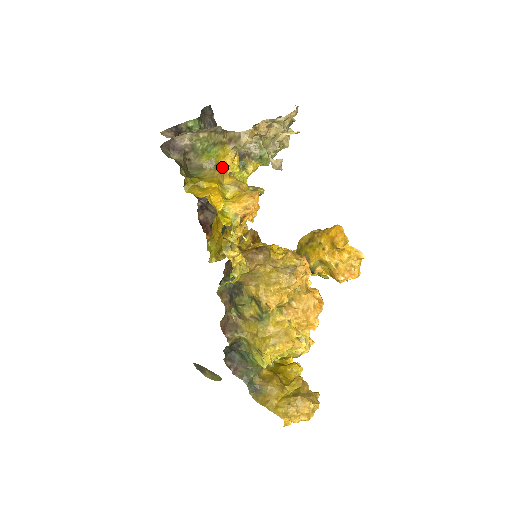
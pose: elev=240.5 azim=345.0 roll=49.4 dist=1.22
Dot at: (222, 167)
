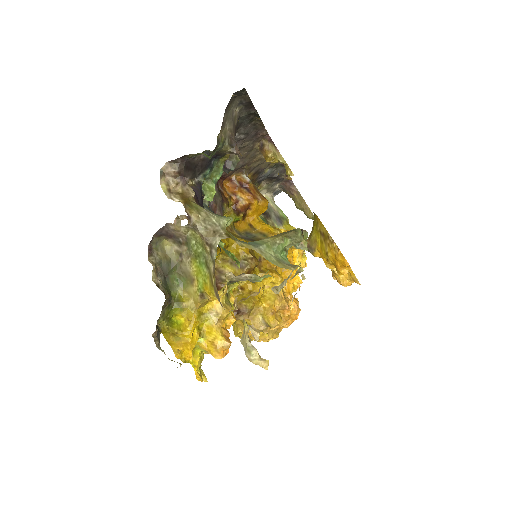
Dot at: (206, 299)
